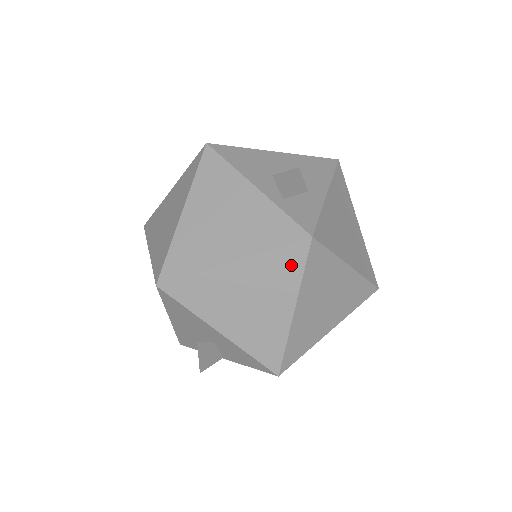
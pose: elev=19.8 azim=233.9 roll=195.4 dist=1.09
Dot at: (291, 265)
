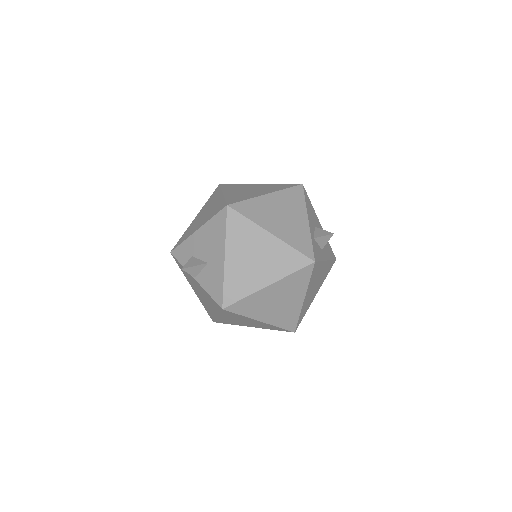
Dot at: (293, 263)
